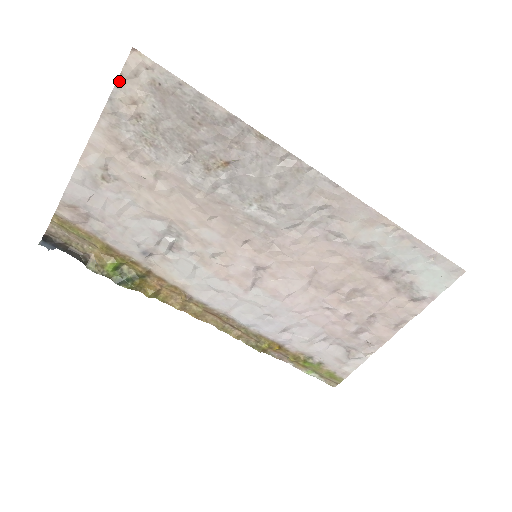
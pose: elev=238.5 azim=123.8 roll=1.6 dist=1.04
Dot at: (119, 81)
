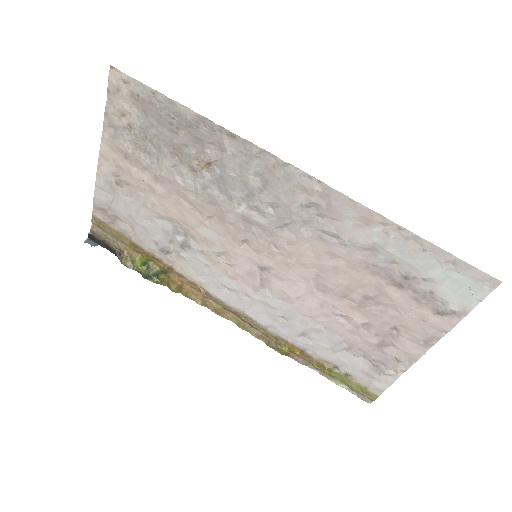
Dot at: (108, 97)
